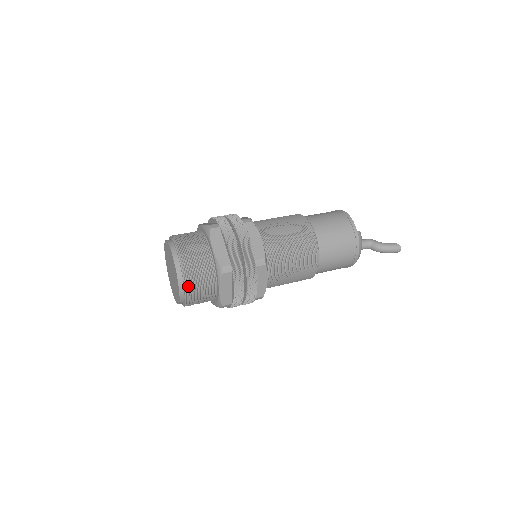
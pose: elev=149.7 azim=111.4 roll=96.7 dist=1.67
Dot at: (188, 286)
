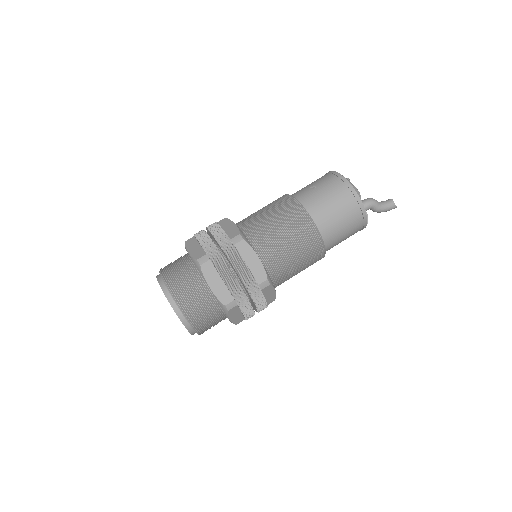
Dot at: occluded
